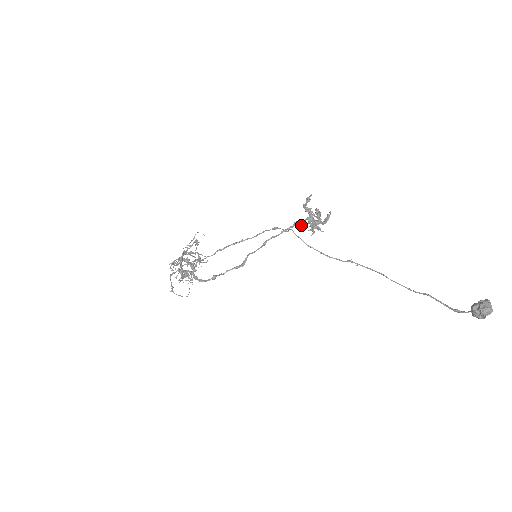
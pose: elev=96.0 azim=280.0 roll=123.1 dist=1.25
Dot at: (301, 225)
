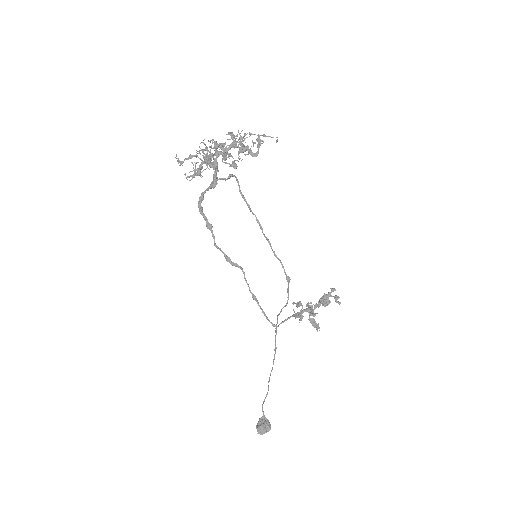
Dot at: (298, 306)
